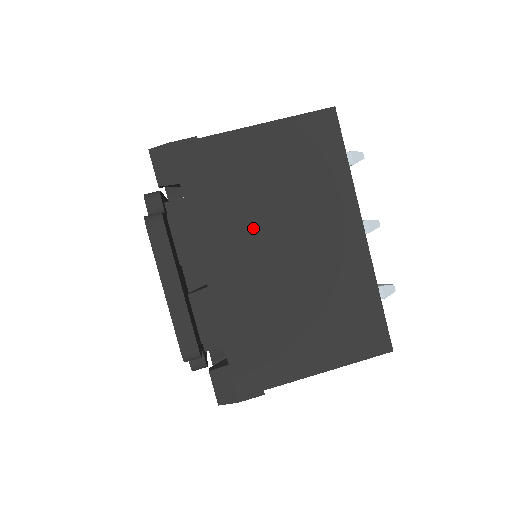
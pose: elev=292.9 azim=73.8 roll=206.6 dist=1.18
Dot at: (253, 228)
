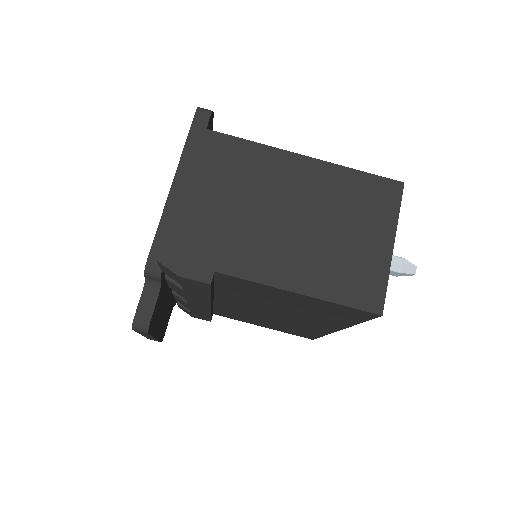
Dot at: (243, 301)
